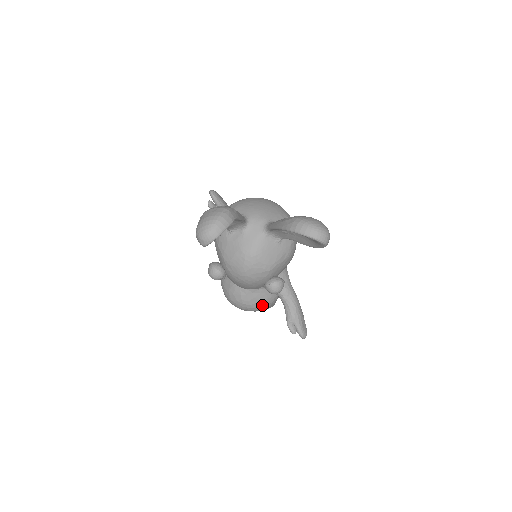
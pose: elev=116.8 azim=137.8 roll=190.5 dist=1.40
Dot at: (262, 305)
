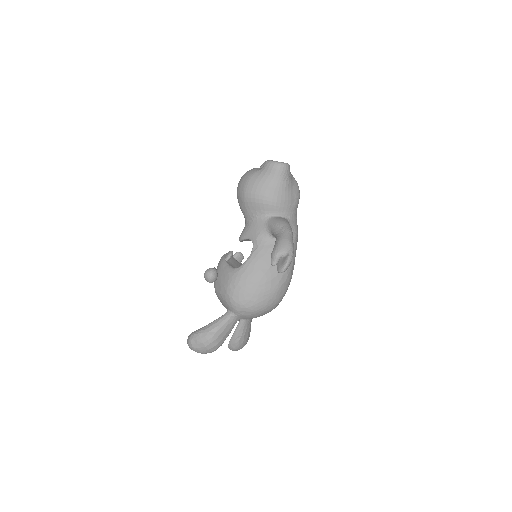
Dot at: occluded
